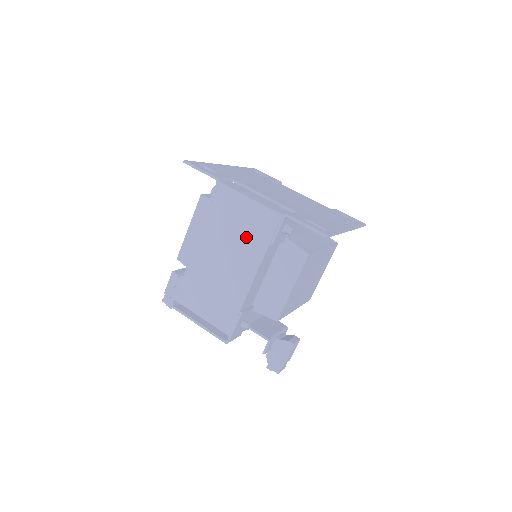
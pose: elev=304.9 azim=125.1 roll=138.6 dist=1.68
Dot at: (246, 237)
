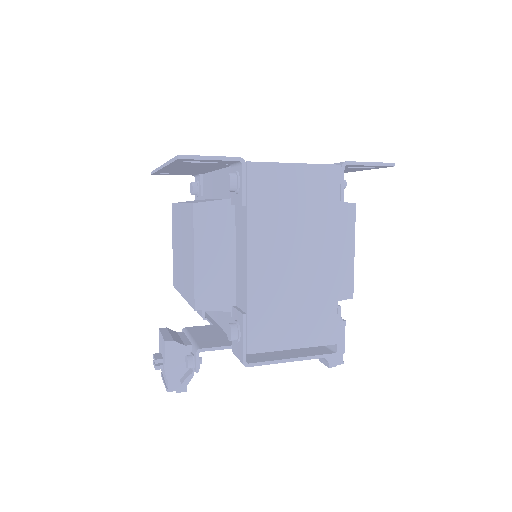
Dot at: (310, 214)
